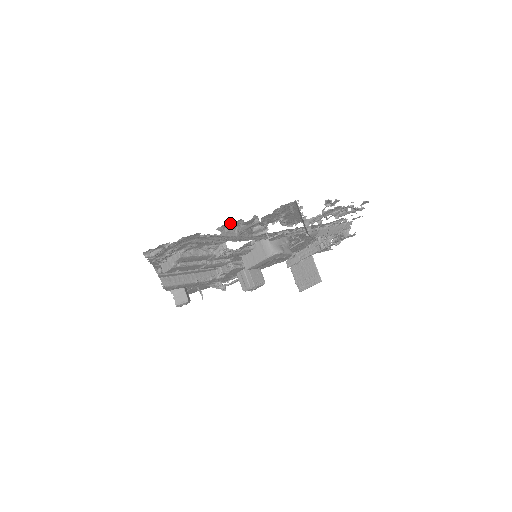
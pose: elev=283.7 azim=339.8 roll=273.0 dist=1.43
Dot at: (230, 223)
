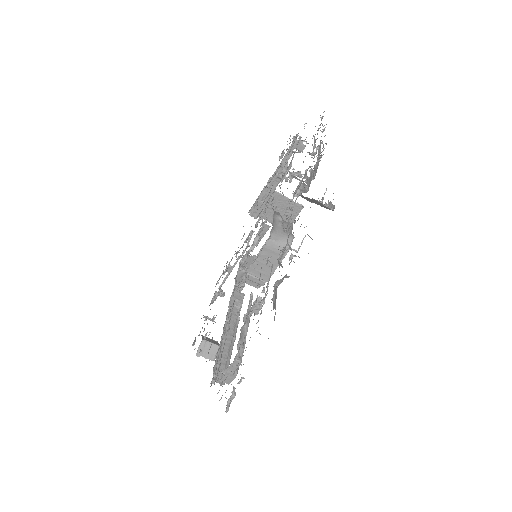
Dot at: occluded
